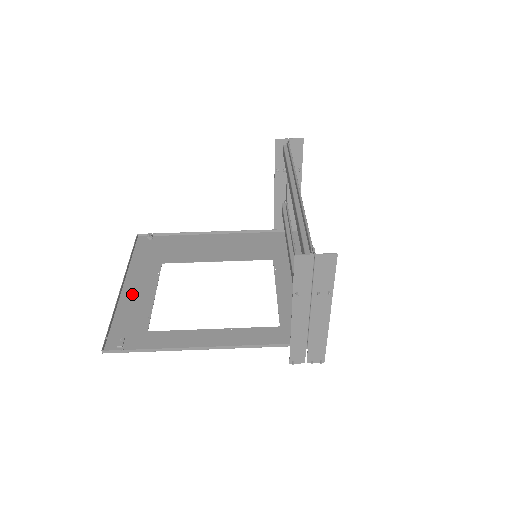
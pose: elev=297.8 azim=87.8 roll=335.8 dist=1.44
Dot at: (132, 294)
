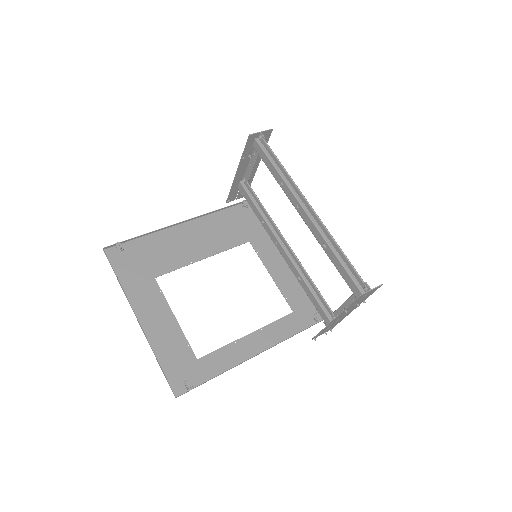
Dot at: (154, 325)
